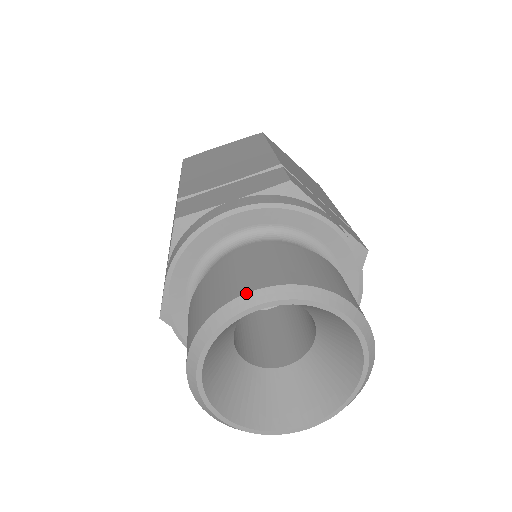
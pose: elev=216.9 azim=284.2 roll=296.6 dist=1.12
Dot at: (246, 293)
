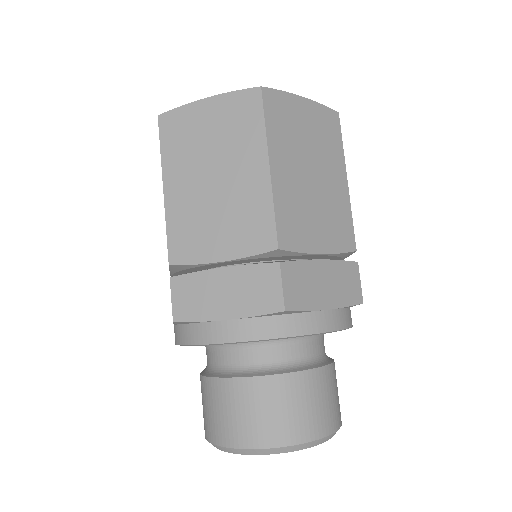
Dot at: (320, 439)
